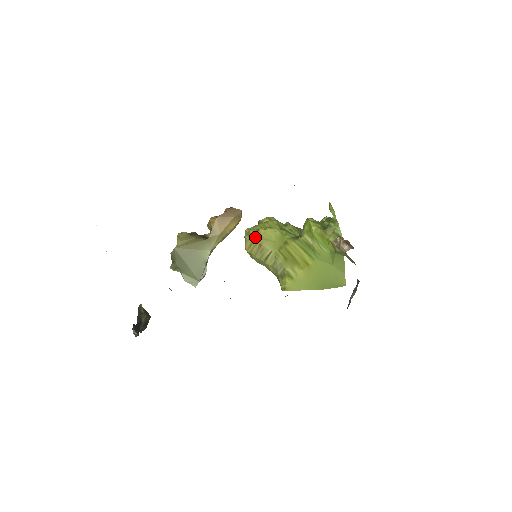
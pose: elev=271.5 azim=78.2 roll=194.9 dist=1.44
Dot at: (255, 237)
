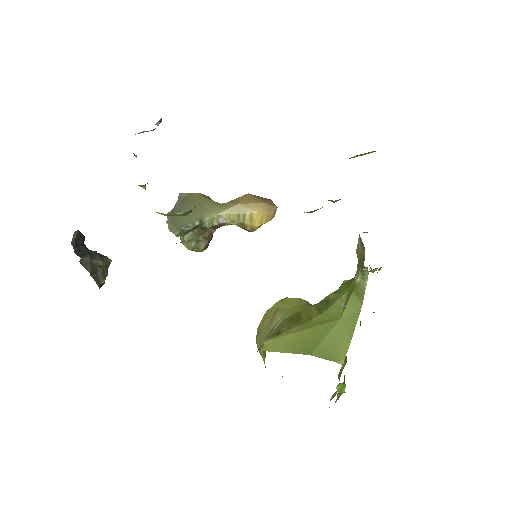
Dot at: (276, 305)
